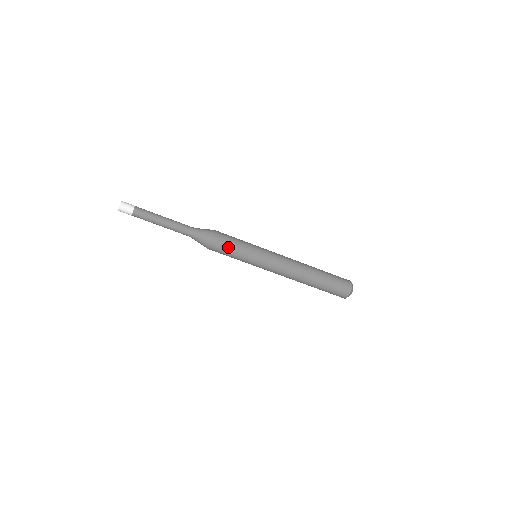
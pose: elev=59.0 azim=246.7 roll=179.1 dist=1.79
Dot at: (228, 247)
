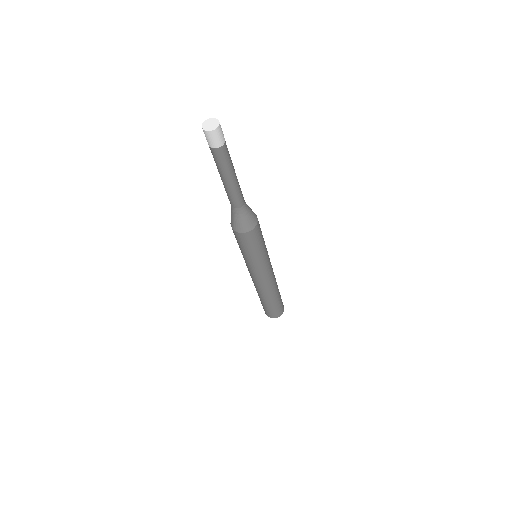
Dot at: (242, 245)
